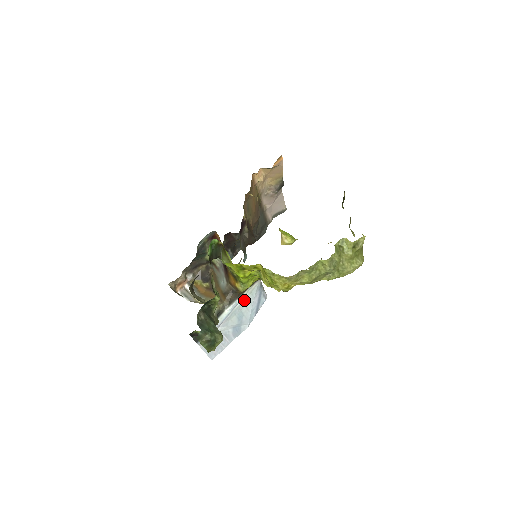
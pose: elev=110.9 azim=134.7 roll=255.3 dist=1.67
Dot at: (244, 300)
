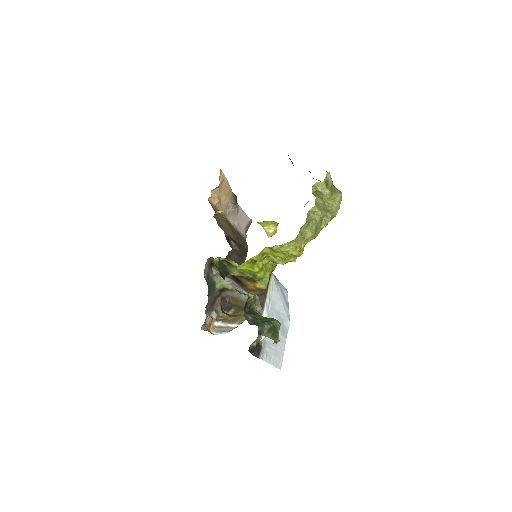
Dot at: (271, 298)
